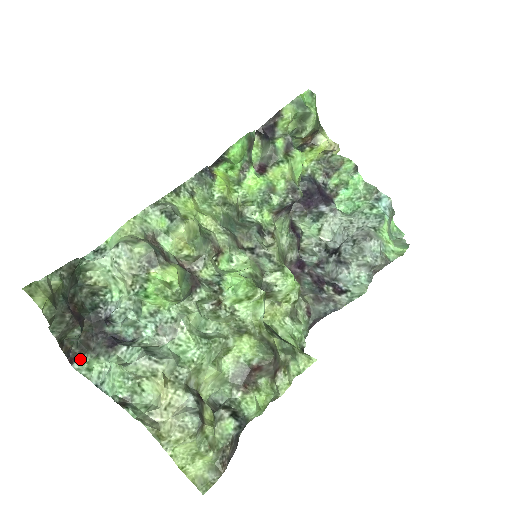
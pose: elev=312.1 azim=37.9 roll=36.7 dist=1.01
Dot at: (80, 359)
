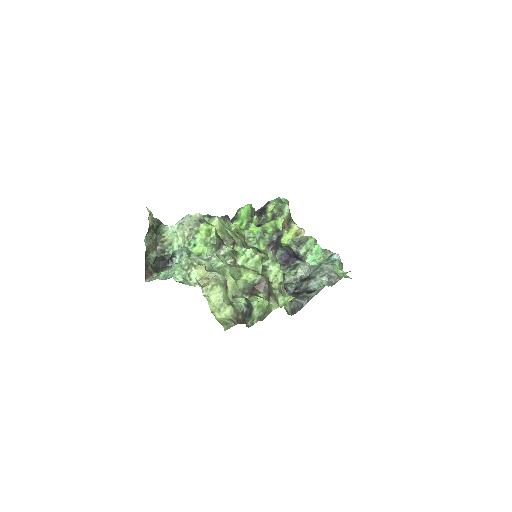
Dot at: (151, 275)
